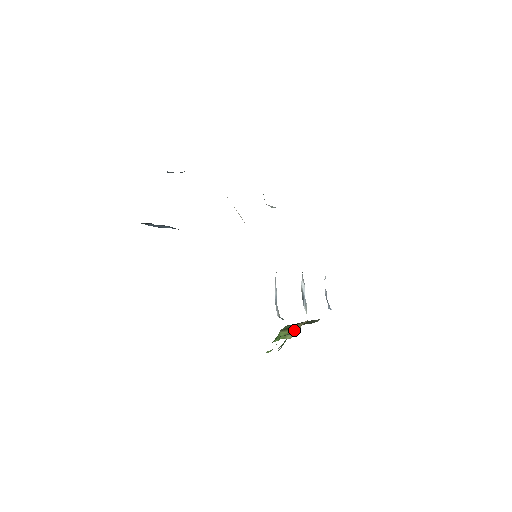
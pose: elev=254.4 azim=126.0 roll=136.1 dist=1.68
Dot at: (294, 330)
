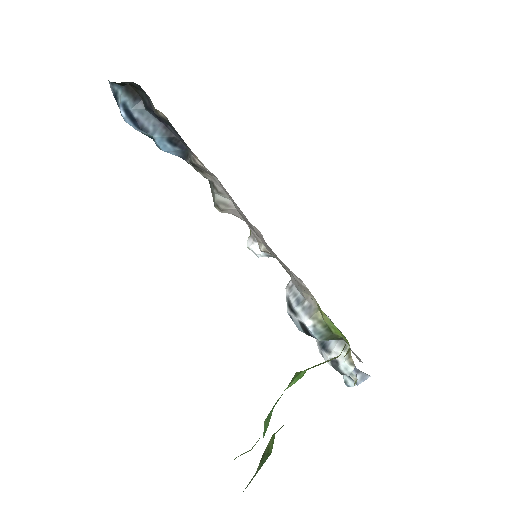
Dot at: occluded
